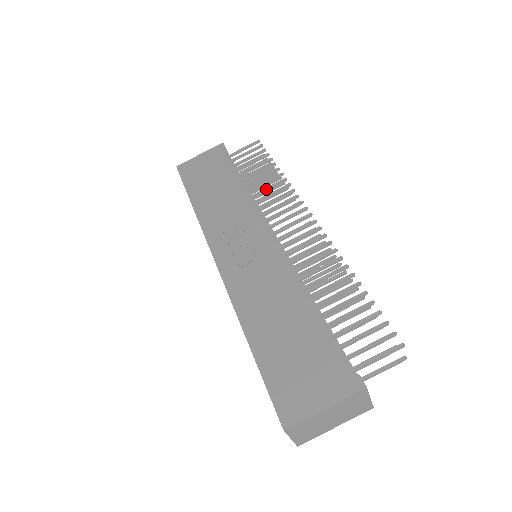
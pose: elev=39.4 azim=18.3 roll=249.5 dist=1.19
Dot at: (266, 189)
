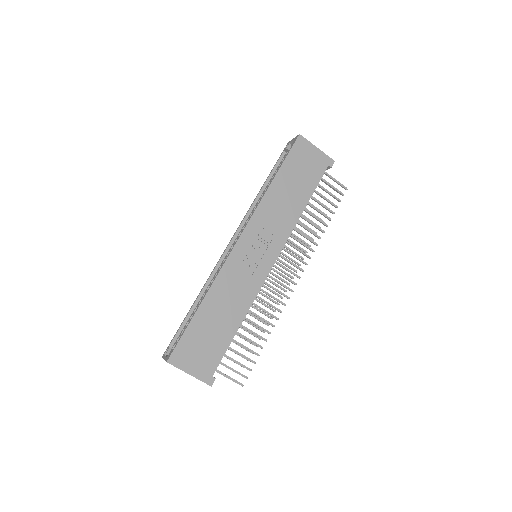
Dot at: (307, 230)
